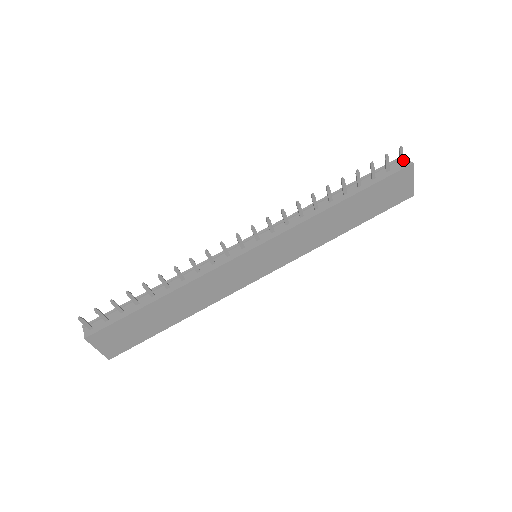
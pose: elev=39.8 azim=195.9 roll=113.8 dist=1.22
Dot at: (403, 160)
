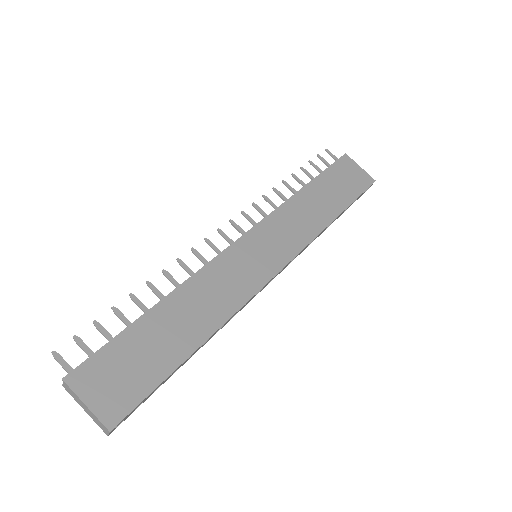
Dot at: (337, 159)
